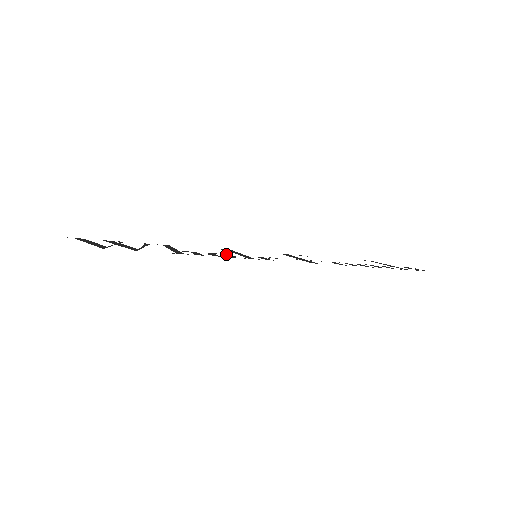
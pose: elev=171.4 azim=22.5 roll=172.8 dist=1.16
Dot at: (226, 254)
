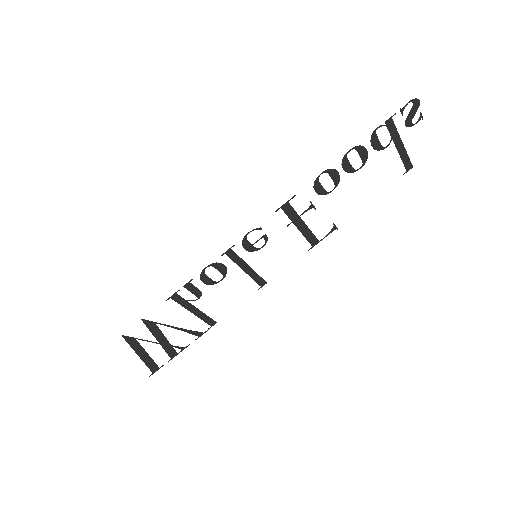
Dot at: occluded
